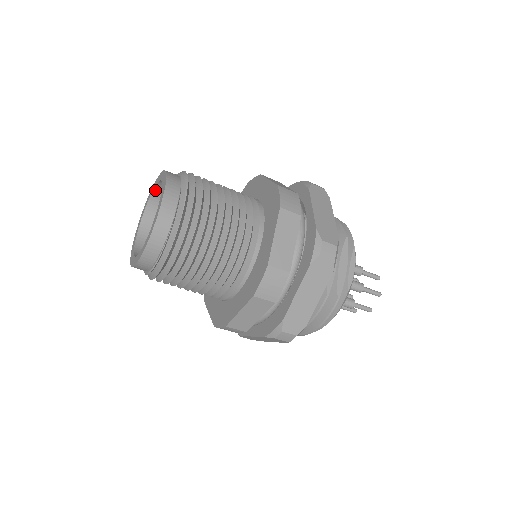
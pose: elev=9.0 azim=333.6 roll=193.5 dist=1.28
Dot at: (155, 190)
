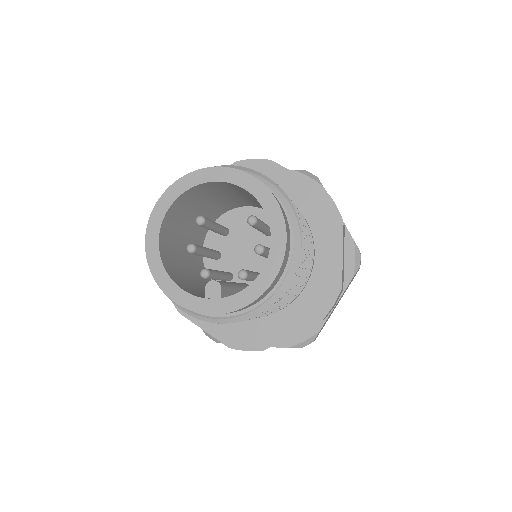
Dot at: (194, 187)
